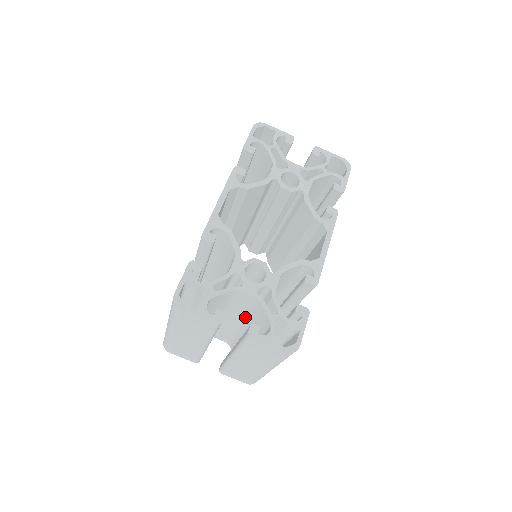
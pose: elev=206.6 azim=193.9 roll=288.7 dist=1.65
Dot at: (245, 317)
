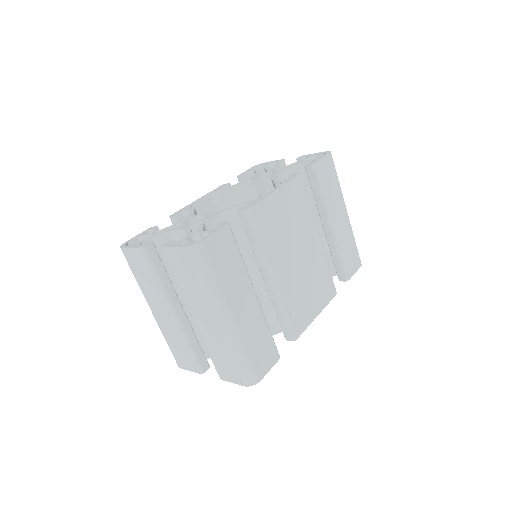
Dot at: occluded
